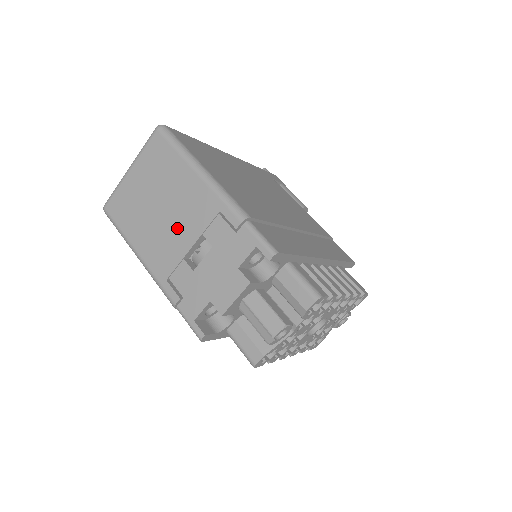
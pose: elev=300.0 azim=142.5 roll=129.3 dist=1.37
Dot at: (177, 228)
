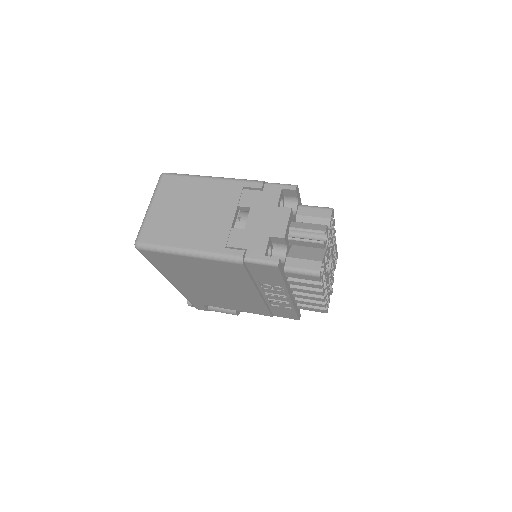
Dot at: (215, 214)
